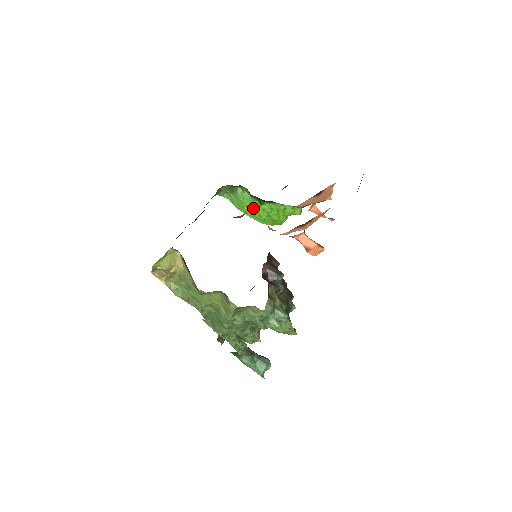
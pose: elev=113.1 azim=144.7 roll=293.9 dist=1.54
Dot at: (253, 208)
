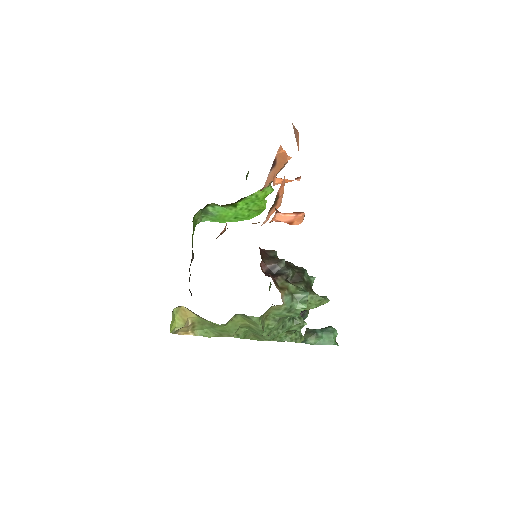
Dot at: (232, 214)
